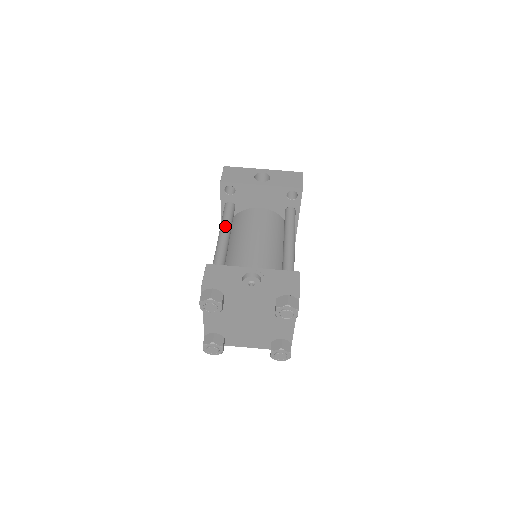
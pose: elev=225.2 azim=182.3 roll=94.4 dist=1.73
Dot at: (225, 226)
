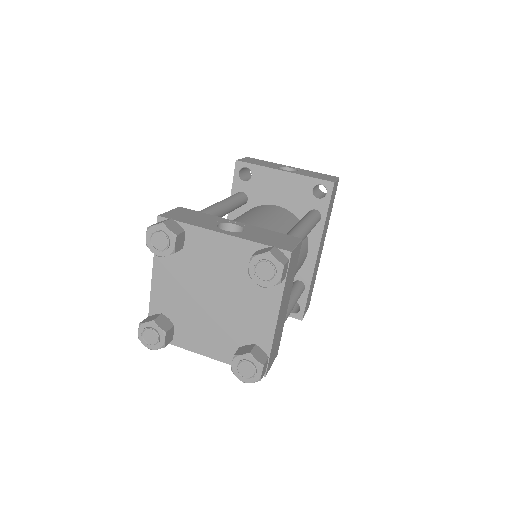
Dot at: (225, 200)
